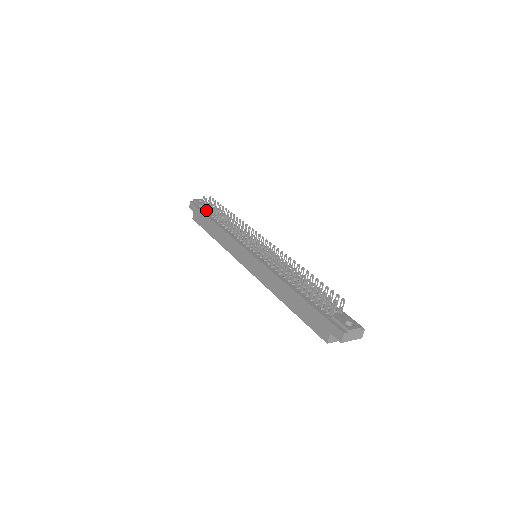
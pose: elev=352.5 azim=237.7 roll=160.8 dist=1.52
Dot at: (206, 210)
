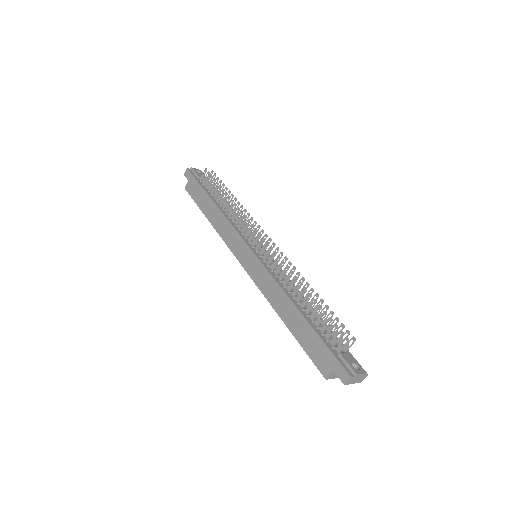
Dot at: (205, 185)
